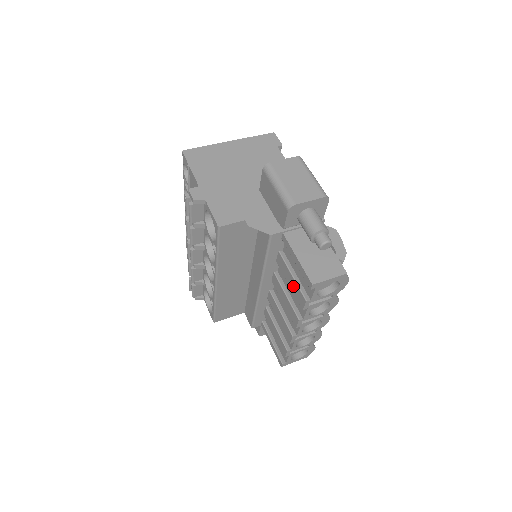
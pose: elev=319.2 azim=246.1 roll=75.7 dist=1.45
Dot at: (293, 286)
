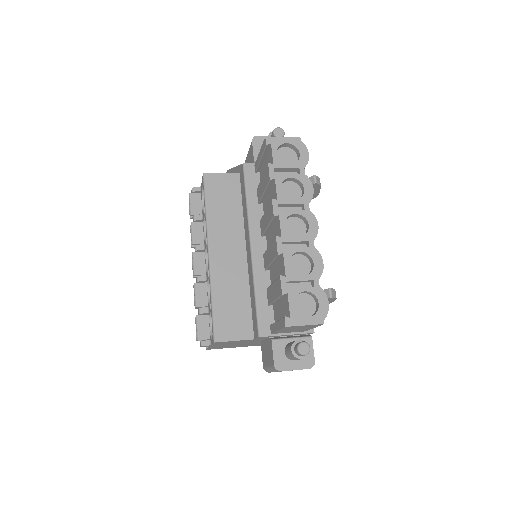
Dot at: (264, 182)
